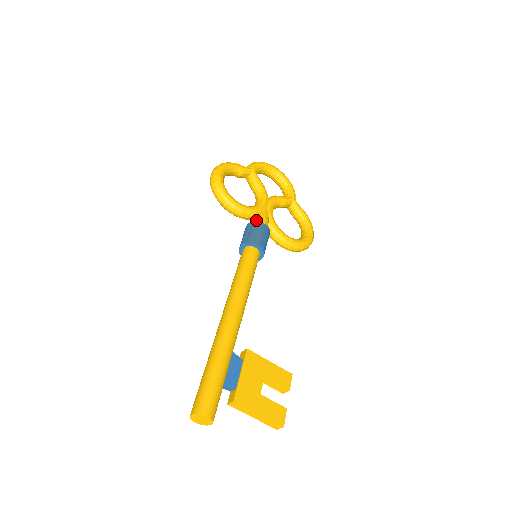
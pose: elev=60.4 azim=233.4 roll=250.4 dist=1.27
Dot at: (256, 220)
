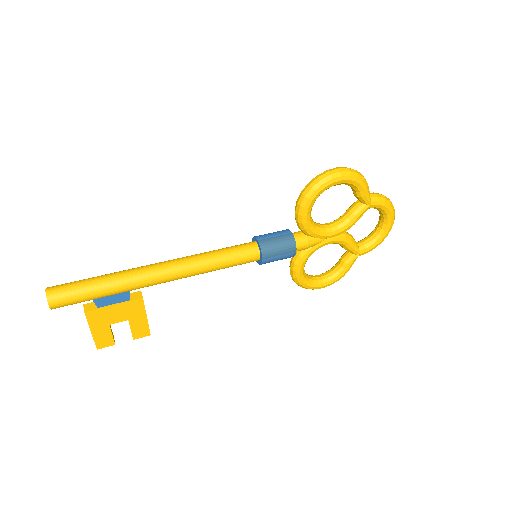
Dot at: (300, 238)
